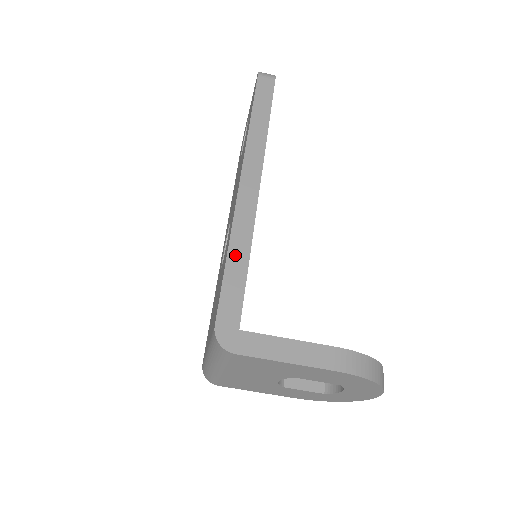
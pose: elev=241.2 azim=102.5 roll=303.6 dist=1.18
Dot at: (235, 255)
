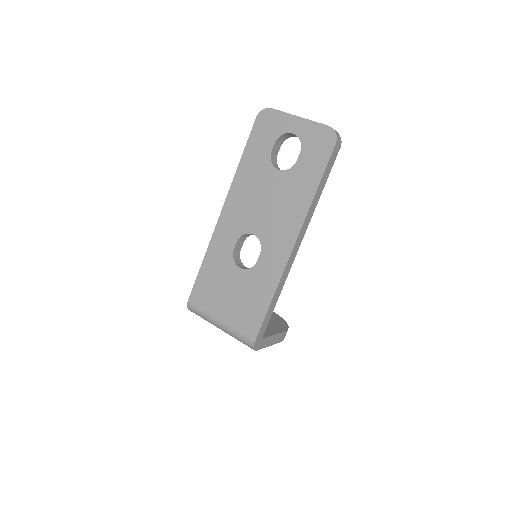
Dot at: (275, 299)
